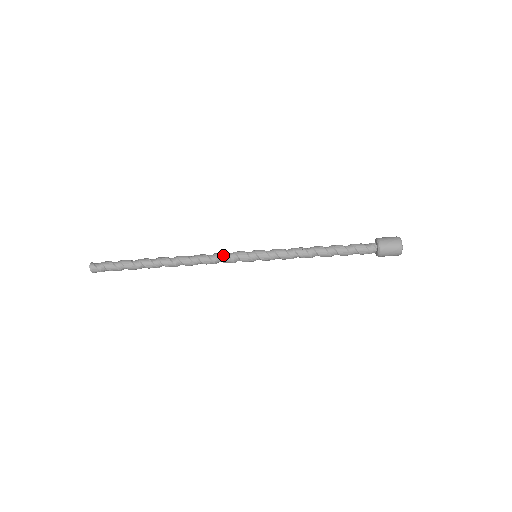
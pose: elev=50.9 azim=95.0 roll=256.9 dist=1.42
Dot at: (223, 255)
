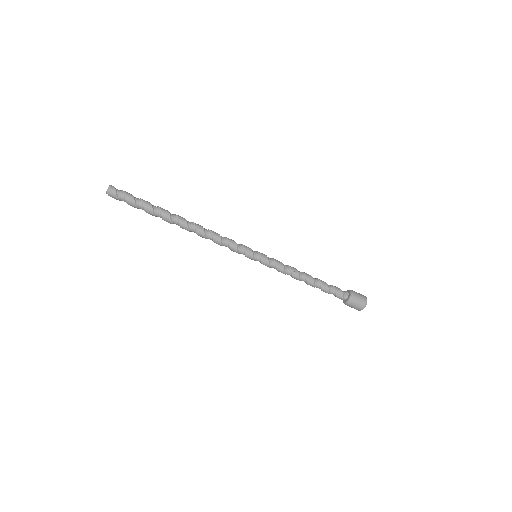
Dot at: occluded
